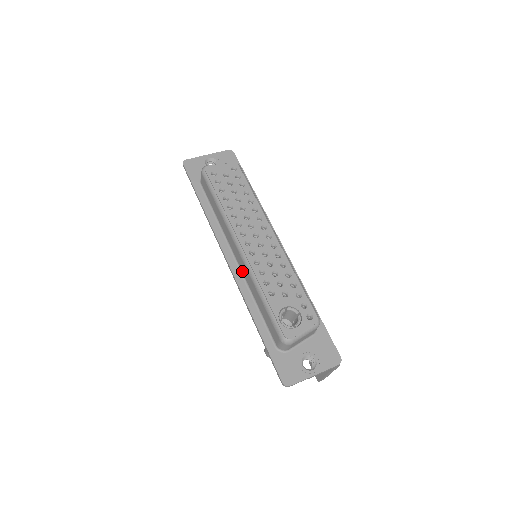
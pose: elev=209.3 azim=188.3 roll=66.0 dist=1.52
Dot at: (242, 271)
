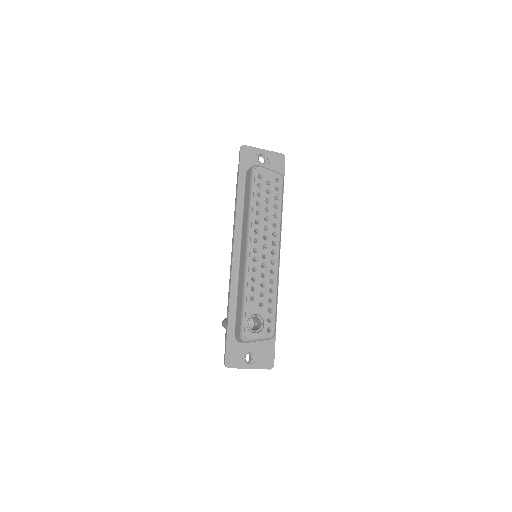
Dot at: (240, 266)
